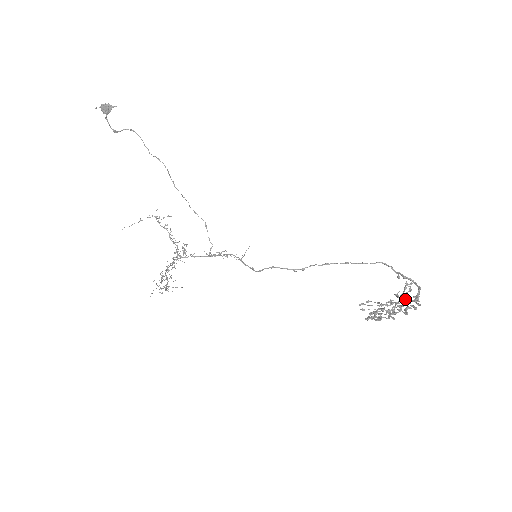
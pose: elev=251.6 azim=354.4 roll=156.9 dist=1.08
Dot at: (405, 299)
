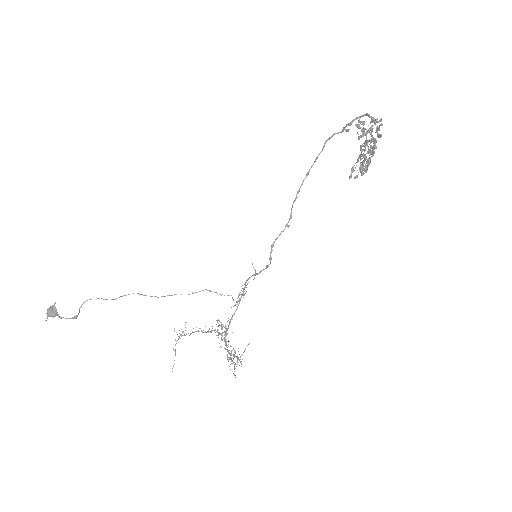
Dot at: (367, 131)
